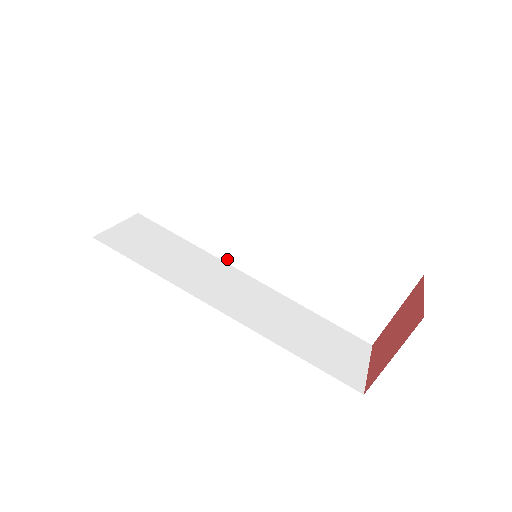
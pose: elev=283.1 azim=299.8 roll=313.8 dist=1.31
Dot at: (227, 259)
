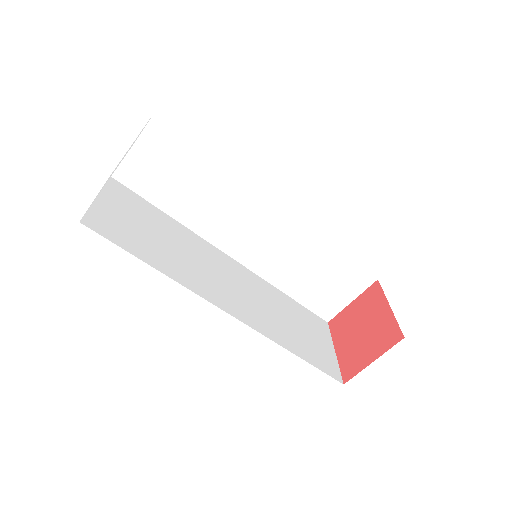
Dot at: (255, 187)
